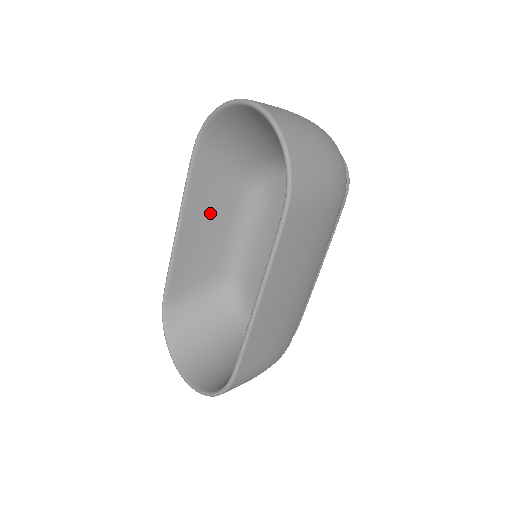
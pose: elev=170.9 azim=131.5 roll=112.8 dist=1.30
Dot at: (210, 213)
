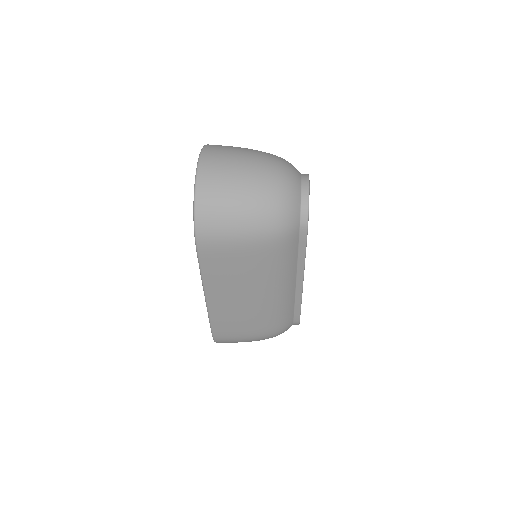
Dot at: occluded
